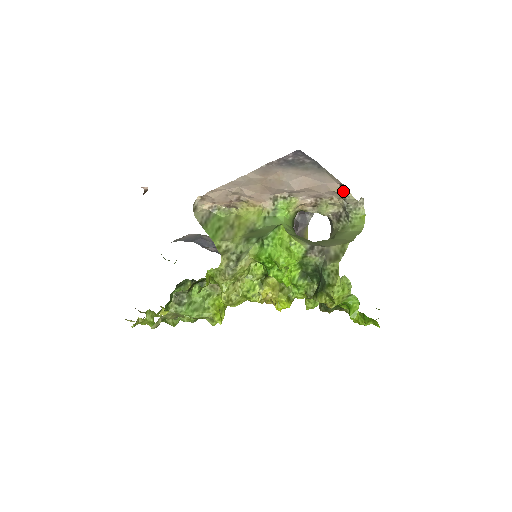
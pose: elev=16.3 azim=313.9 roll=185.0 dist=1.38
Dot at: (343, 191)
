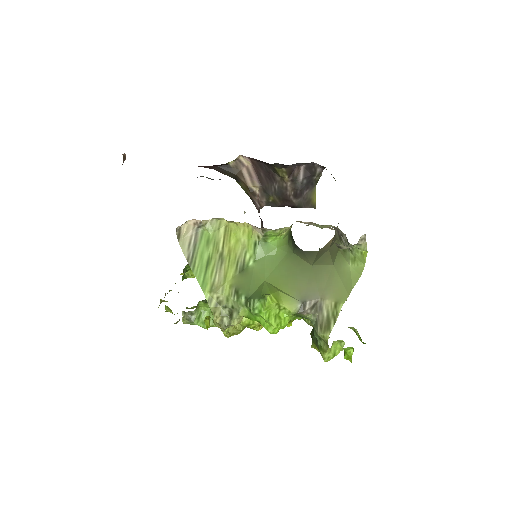
Dot at: (337, 245)
